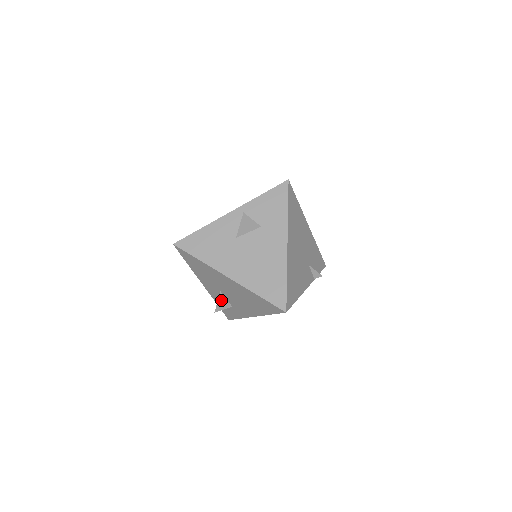
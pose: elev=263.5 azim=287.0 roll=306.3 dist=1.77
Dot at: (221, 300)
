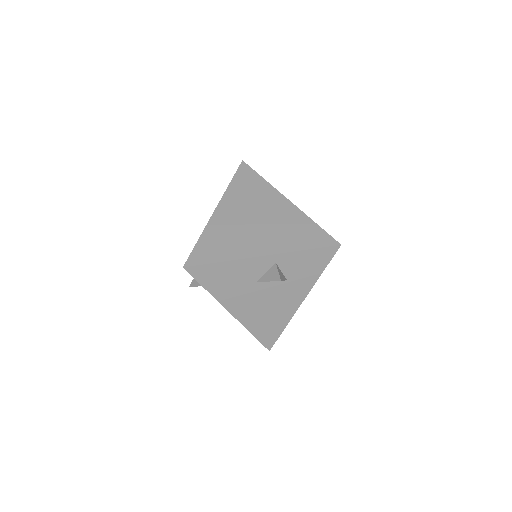
Dot at: occluded
